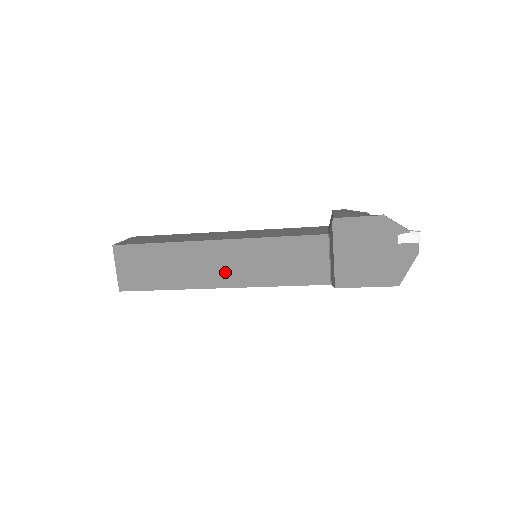
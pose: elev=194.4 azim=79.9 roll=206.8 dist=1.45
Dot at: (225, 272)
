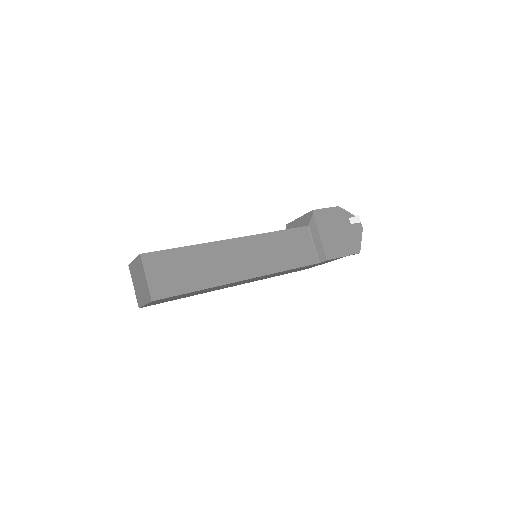
Dot at: (246, 265)
